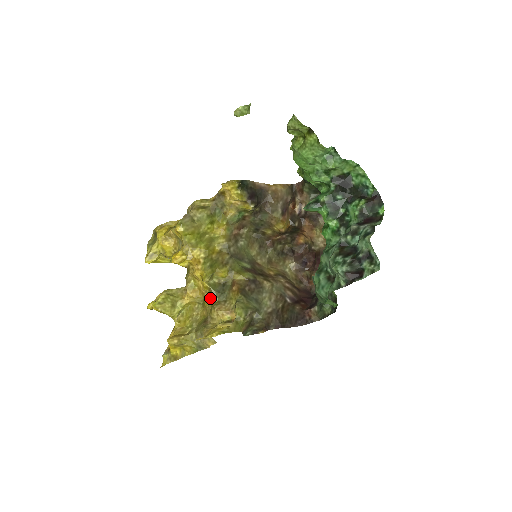
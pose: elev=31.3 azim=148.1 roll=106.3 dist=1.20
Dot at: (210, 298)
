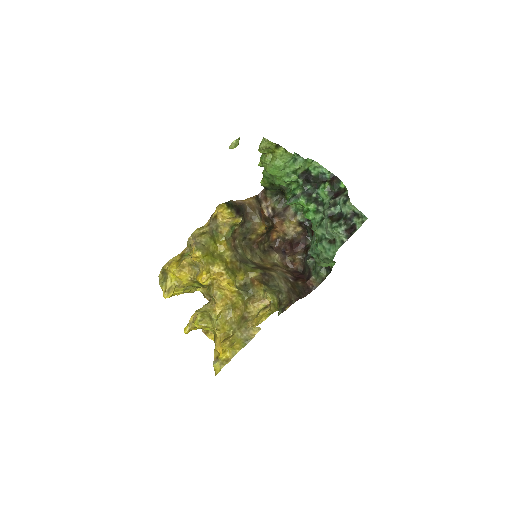
Dot at: (239, 300)
